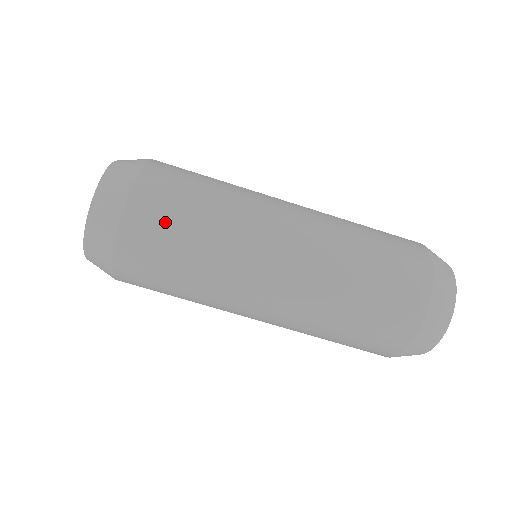
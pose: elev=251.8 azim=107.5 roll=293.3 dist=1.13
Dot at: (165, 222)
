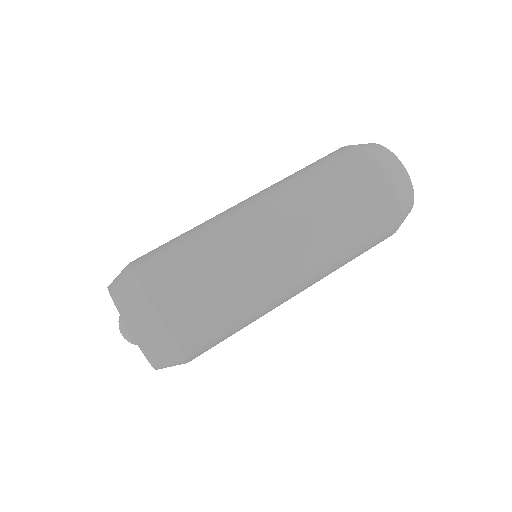
Dot at: (193, 297)
